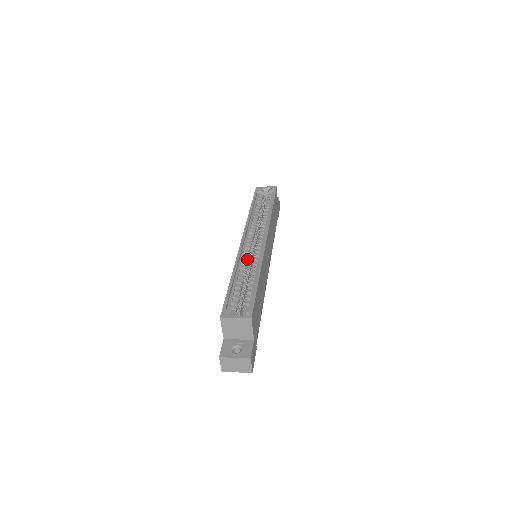
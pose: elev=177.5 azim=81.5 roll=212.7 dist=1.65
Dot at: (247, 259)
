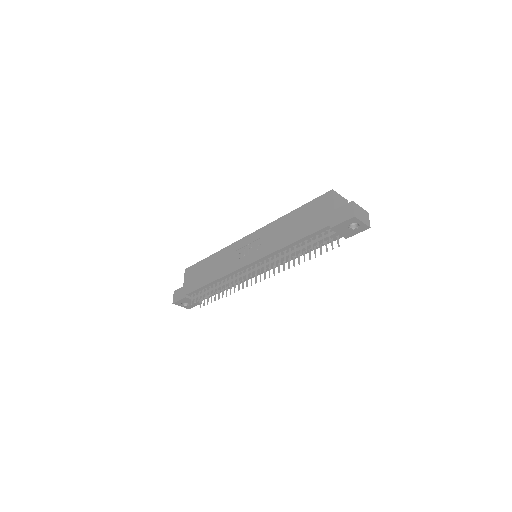
Dot at: occluded
